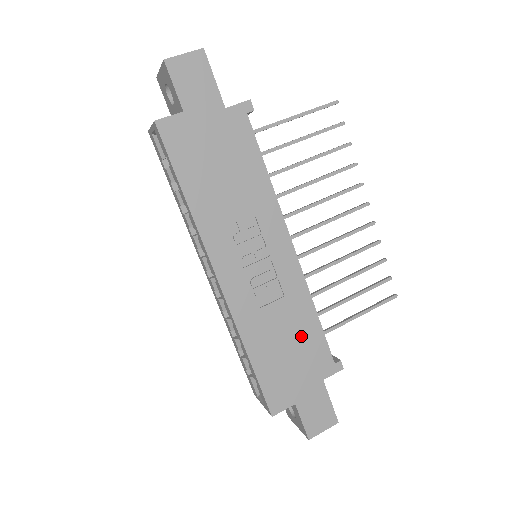
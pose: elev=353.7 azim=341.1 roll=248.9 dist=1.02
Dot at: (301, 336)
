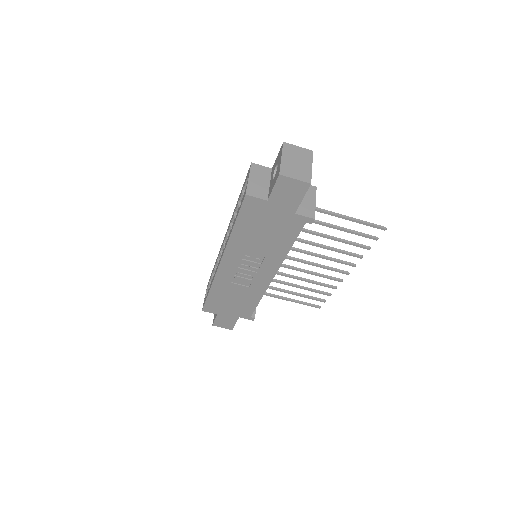
Dot at: (243, 301)
